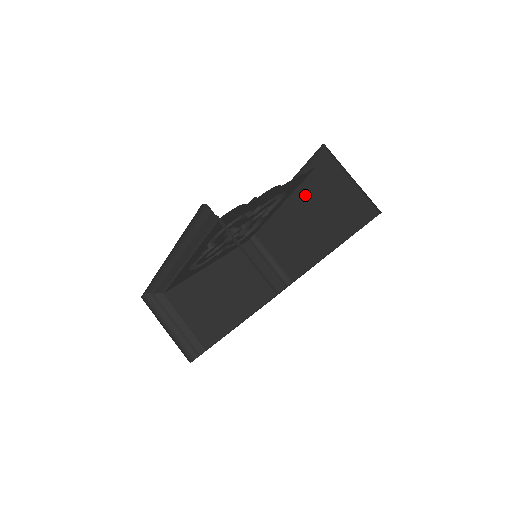
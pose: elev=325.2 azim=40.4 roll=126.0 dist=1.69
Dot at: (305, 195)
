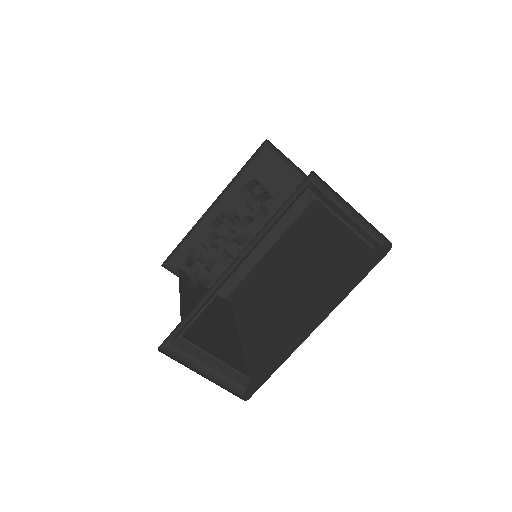
Dot at: occluded
